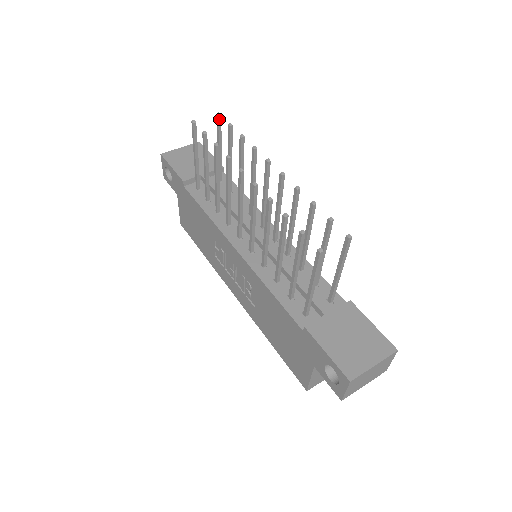
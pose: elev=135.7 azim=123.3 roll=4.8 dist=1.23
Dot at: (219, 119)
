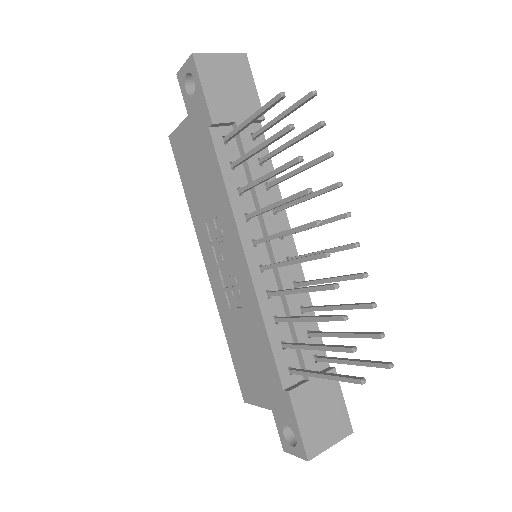
Dot at: (310, 97)
